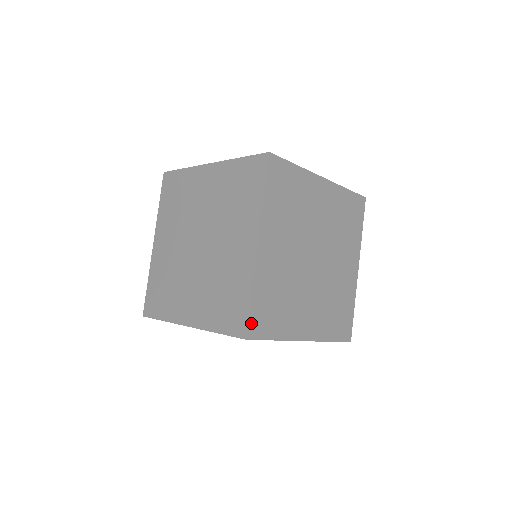
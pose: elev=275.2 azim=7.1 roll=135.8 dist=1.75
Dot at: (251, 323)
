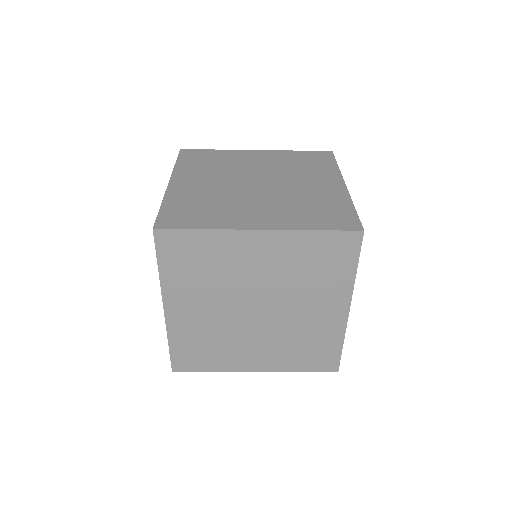
Dot at: occluded
